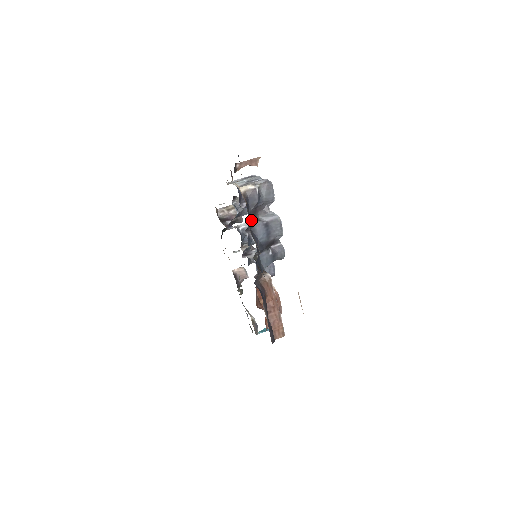
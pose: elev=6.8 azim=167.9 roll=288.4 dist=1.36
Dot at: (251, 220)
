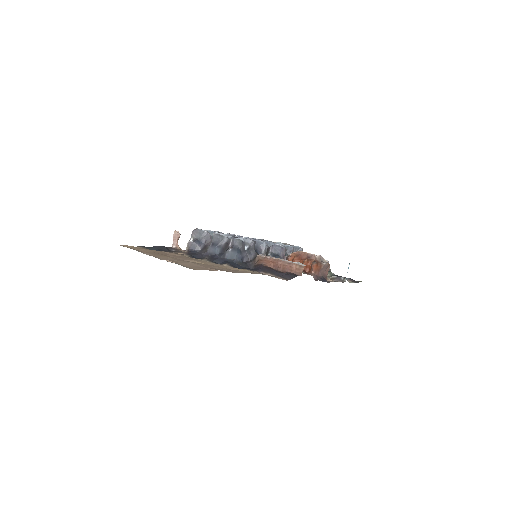
Dot at: (204, 253)
